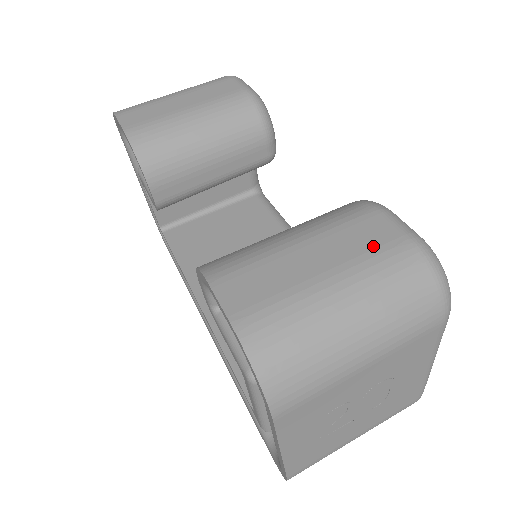
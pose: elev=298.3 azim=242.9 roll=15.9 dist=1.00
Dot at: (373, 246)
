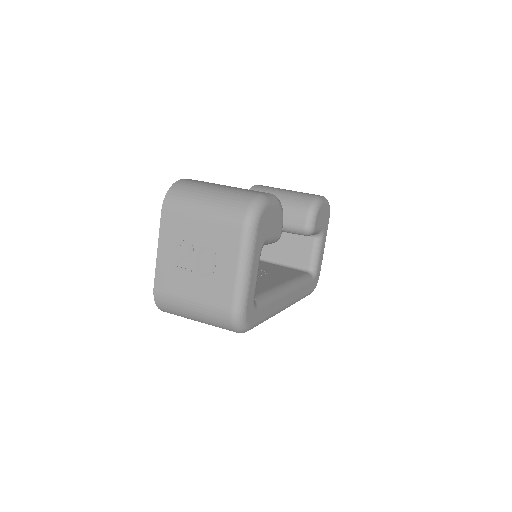
Dot at: (247, 190)
